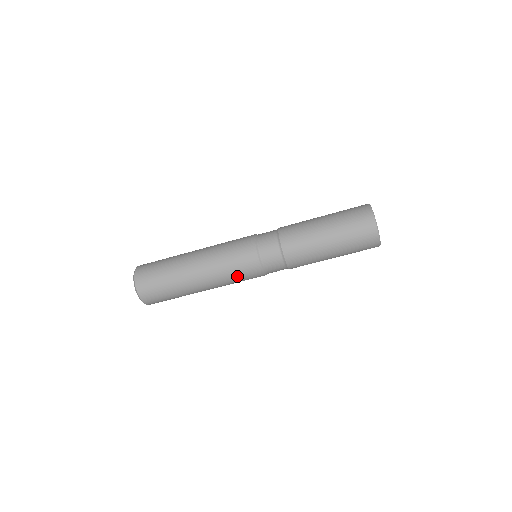
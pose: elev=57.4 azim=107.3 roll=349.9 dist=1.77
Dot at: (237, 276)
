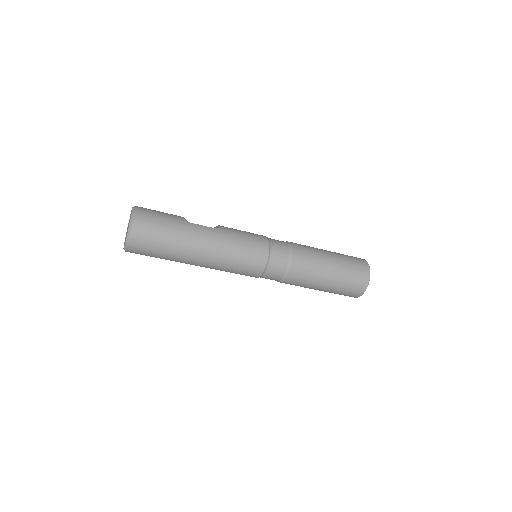
Dot at: occluded
